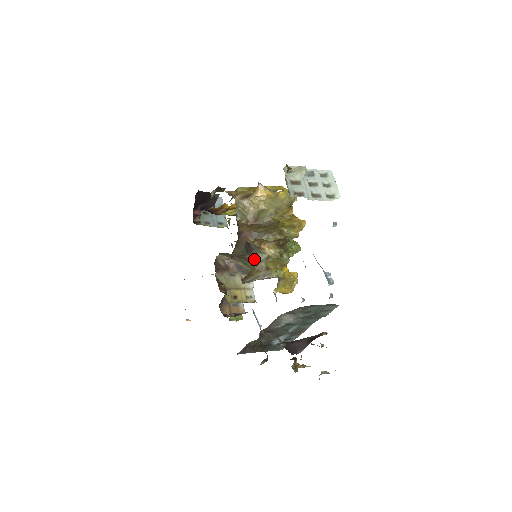
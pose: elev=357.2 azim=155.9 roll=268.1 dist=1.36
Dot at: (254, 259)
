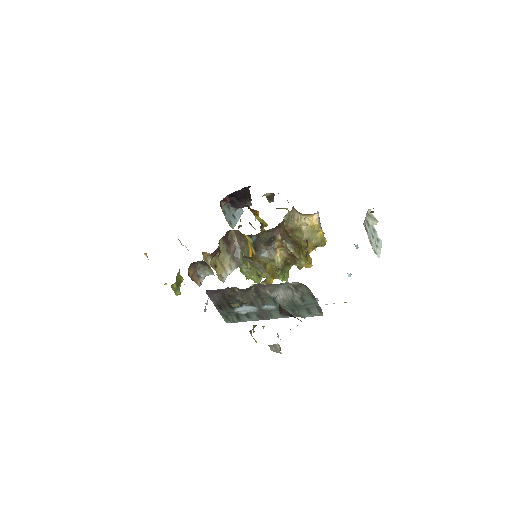
Dot at: (264, 252)
